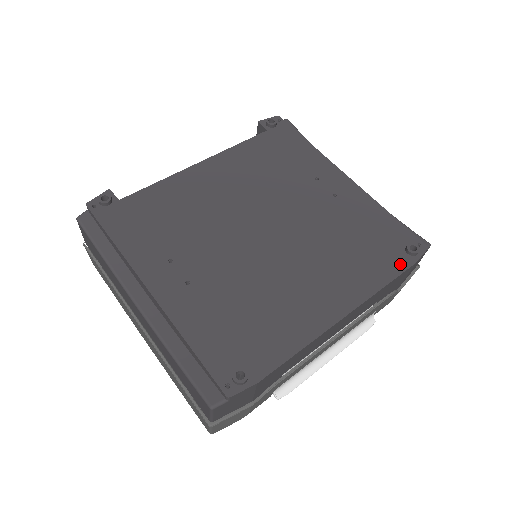
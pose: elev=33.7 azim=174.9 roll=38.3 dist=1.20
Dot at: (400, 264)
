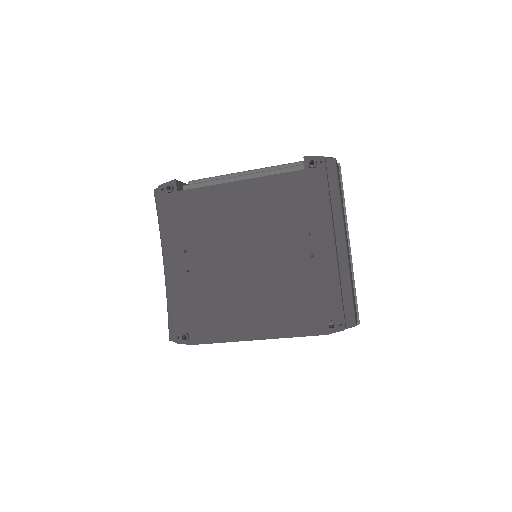
Dot at: (316, 329)
